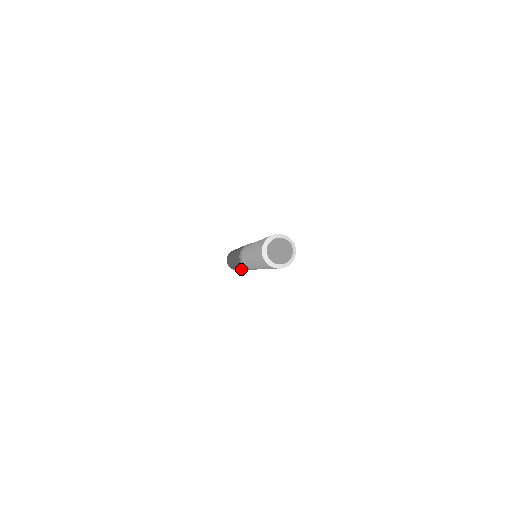
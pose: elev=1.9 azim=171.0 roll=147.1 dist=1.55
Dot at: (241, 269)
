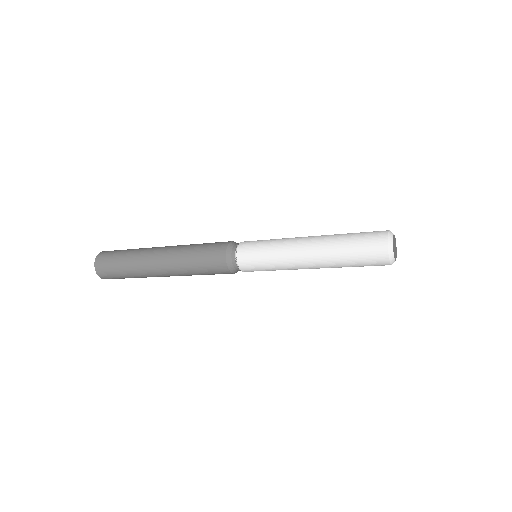
Dot at: (171, 266)
